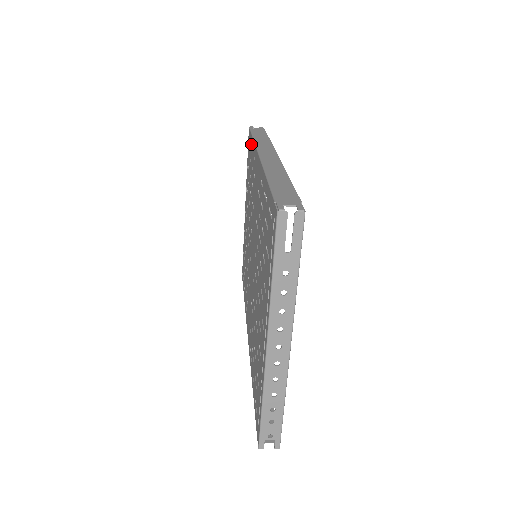
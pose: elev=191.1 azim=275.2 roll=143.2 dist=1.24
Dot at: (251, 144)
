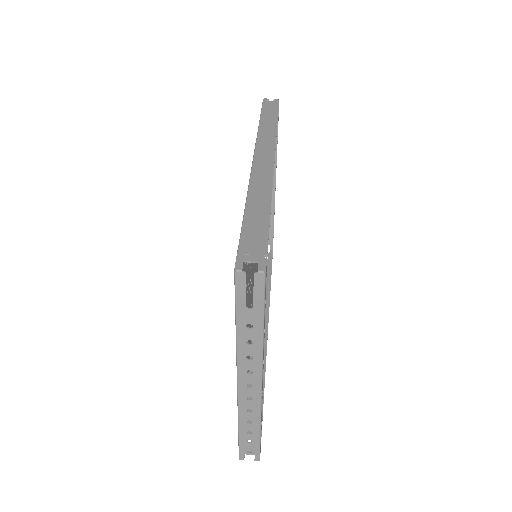
Dot at: occluded
